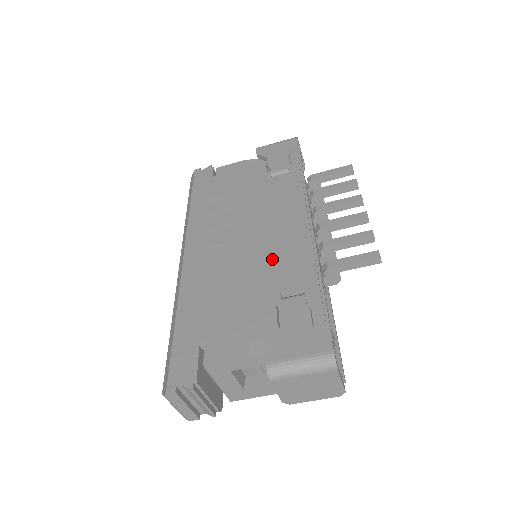
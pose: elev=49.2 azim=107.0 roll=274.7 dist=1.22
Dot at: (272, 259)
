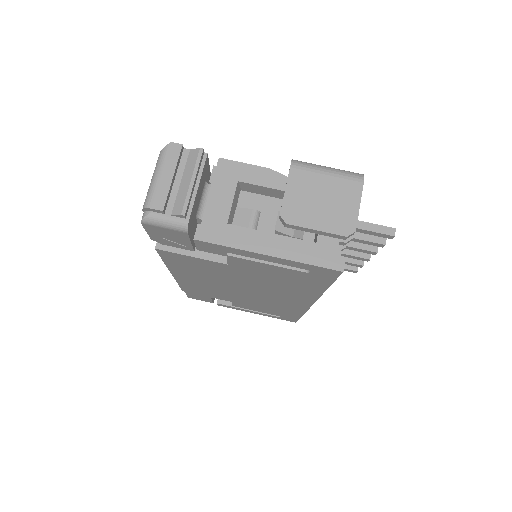
Dot at: occluded
